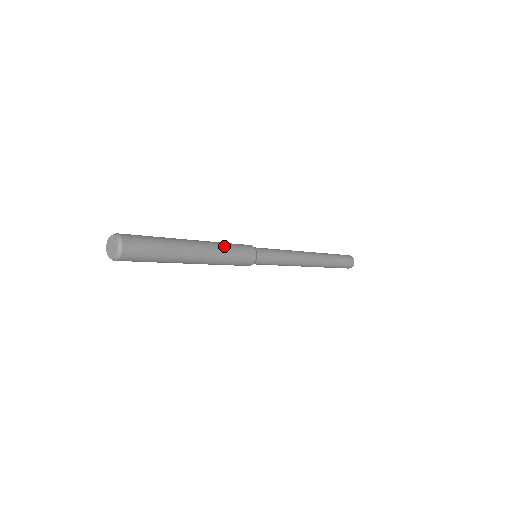
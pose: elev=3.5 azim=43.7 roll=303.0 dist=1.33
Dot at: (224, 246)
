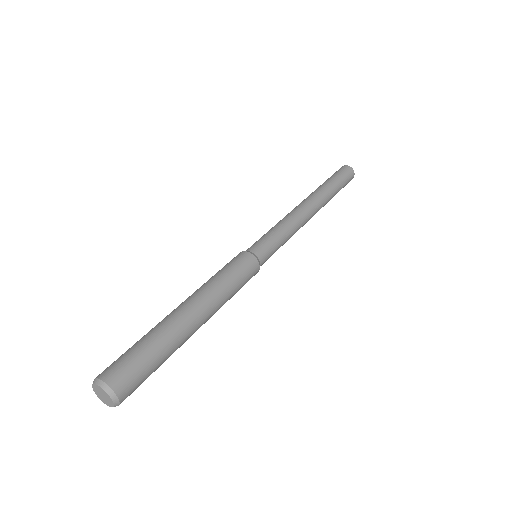
Dot at: (222, 285)
